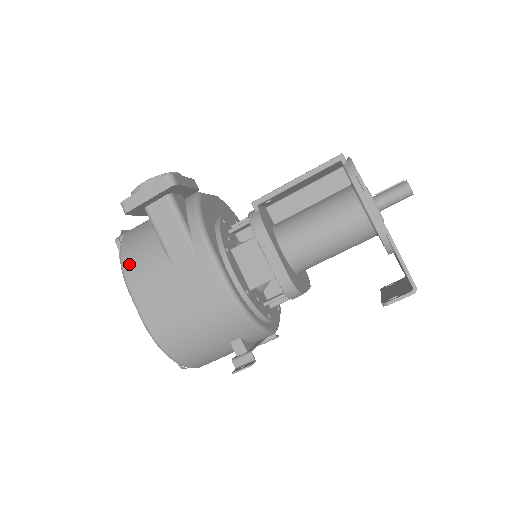
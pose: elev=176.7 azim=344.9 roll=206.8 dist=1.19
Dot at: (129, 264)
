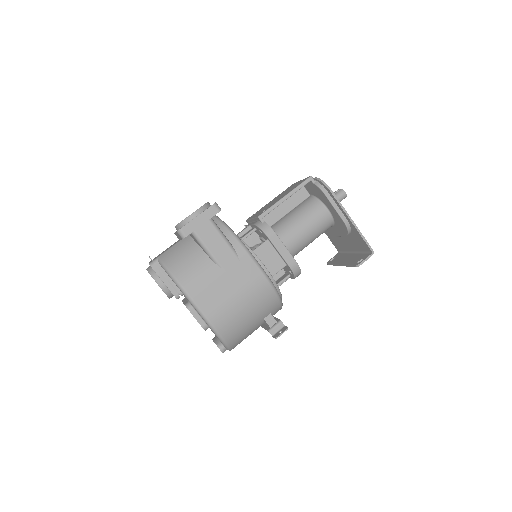
Dot at: (184, 278)
